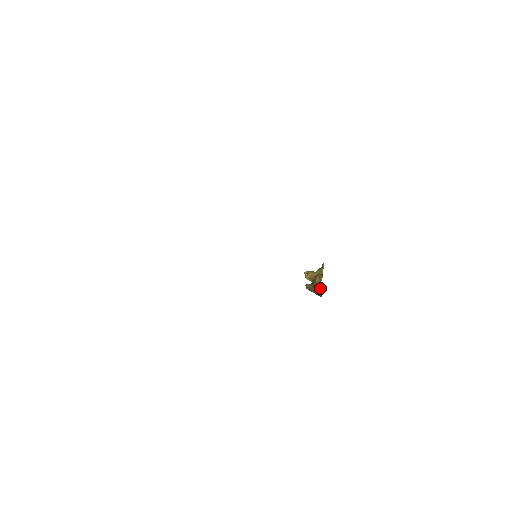
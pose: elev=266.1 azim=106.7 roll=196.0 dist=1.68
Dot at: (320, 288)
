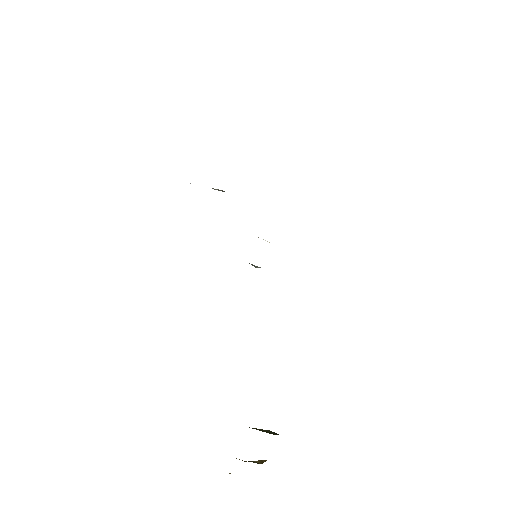
Dot at: (274, 432)
